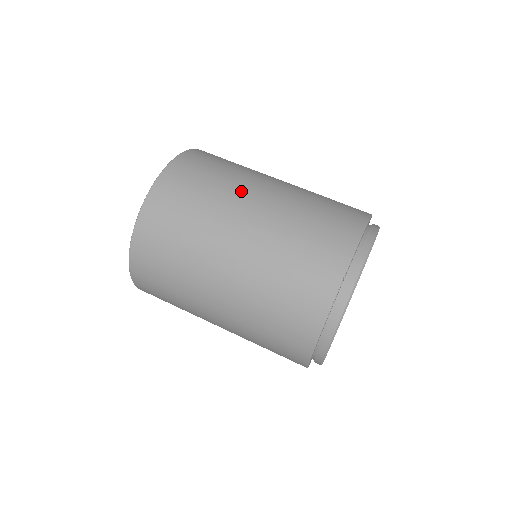
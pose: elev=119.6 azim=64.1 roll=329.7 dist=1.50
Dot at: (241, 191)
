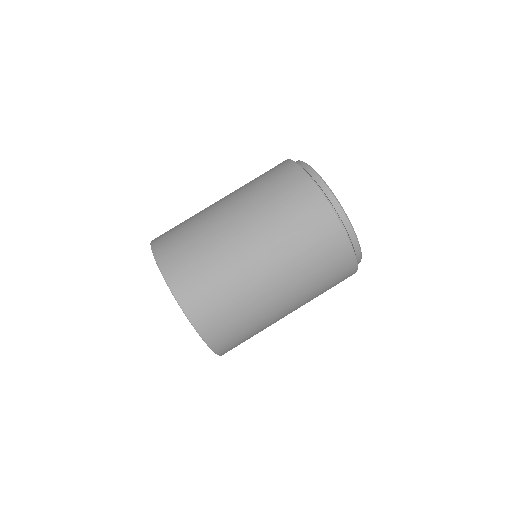
Dot at: (265, 306)
